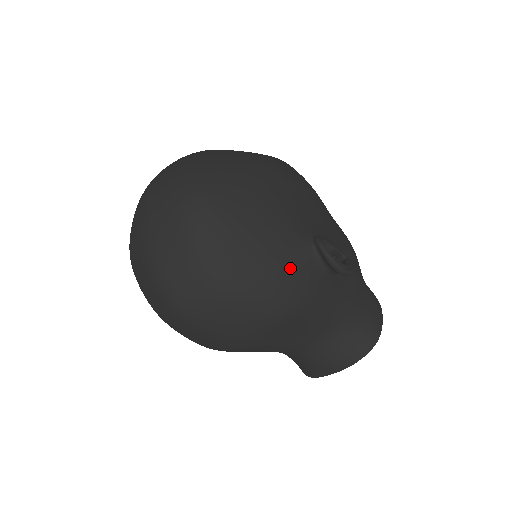
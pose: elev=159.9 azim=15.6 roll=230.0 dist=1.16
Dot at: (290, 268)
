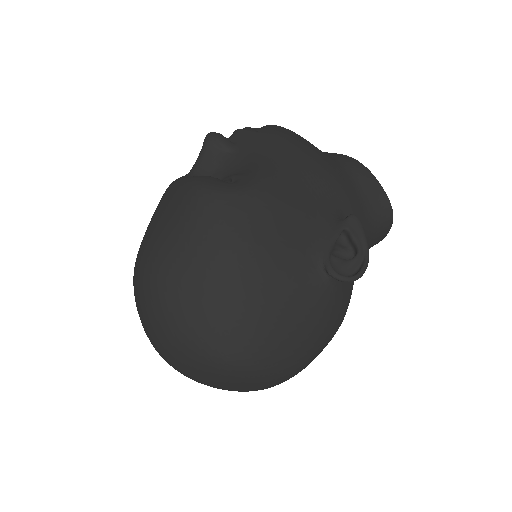
Dot at: (330, 311)
